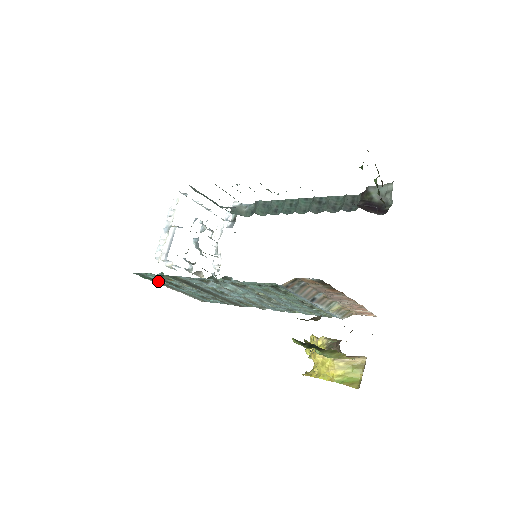
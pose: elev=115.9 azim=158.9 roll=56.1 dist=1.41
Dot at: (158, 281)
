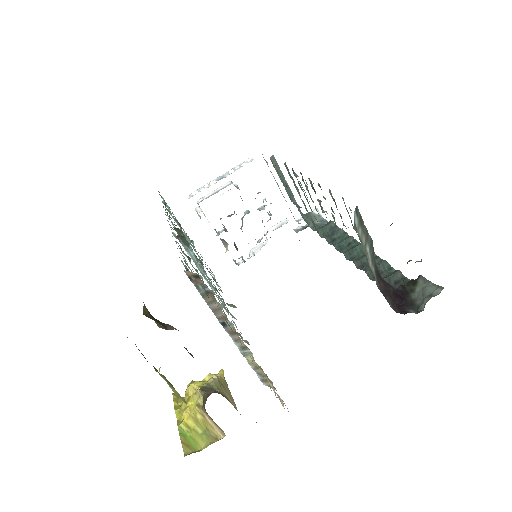
Dot at: occluded
